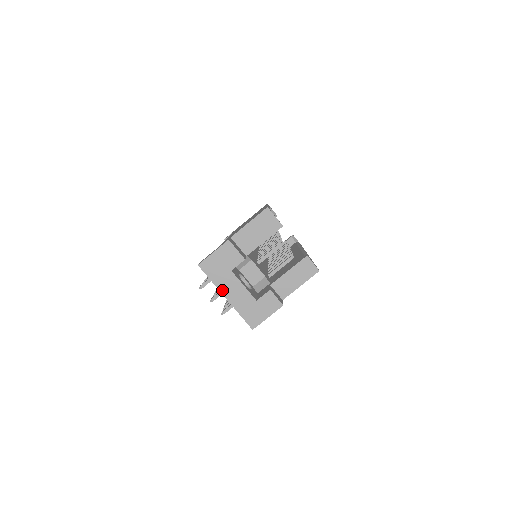
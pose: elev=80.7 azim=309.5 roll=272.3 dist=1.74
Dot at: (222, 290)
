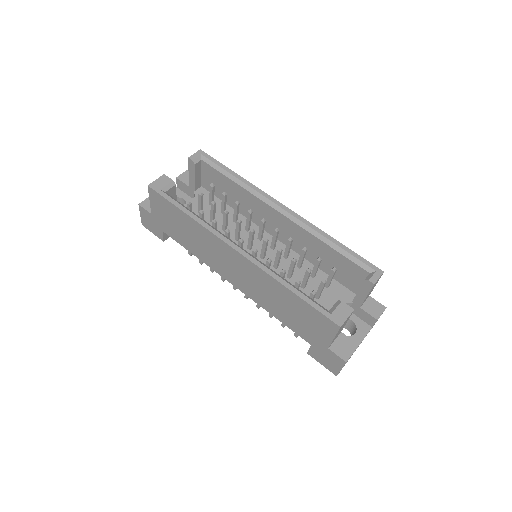
Dot at: occluded
